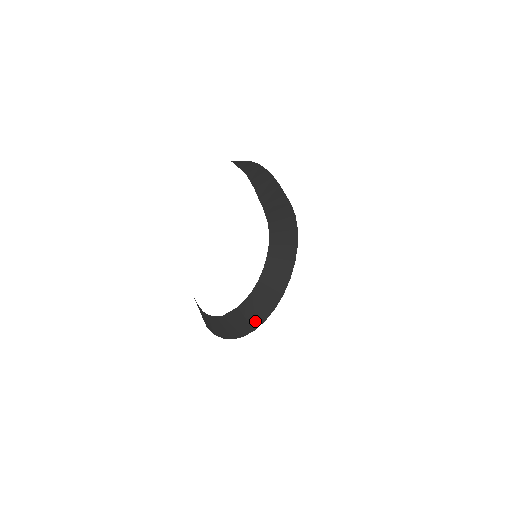
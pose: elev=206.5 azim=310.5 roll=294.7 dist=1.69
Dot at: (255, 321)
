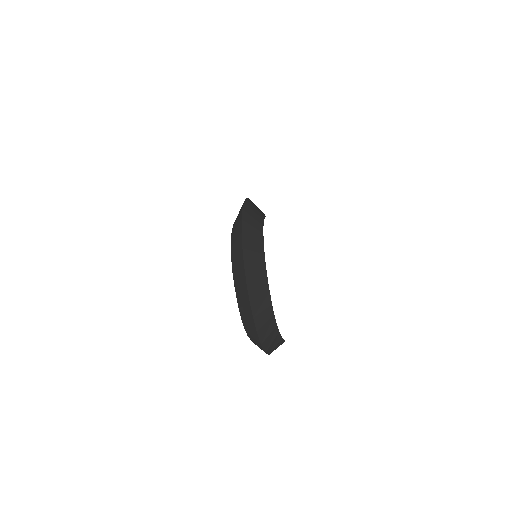
Dot at: (242, 276)
